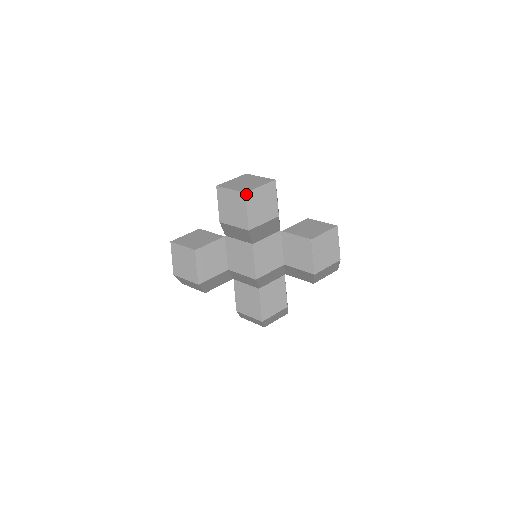
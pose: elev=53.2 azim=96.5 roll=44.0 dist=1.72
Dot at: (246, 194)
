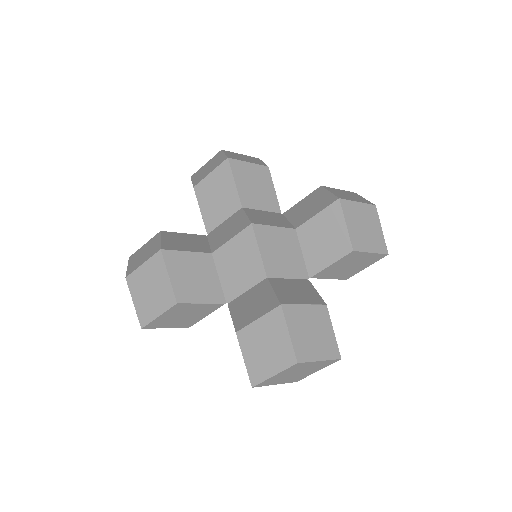
Dot at: (223, 150)
